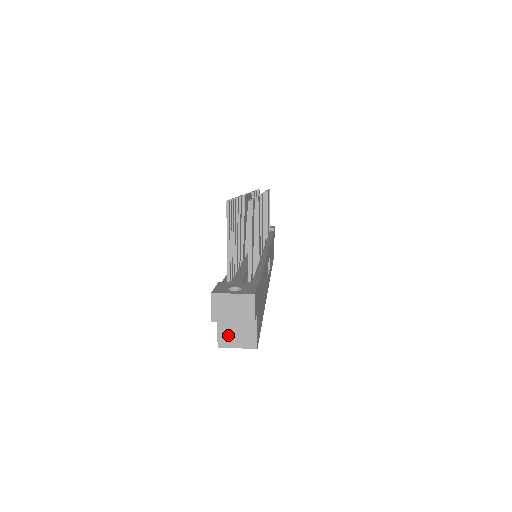
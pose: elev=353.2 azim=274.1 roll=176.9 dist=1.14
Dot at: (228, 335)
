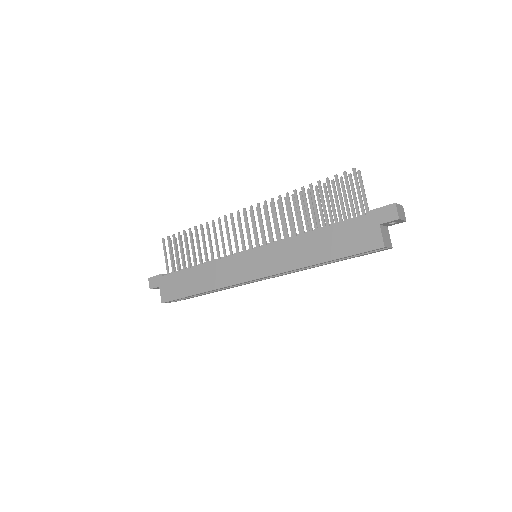
Dot at: (385, 239)
